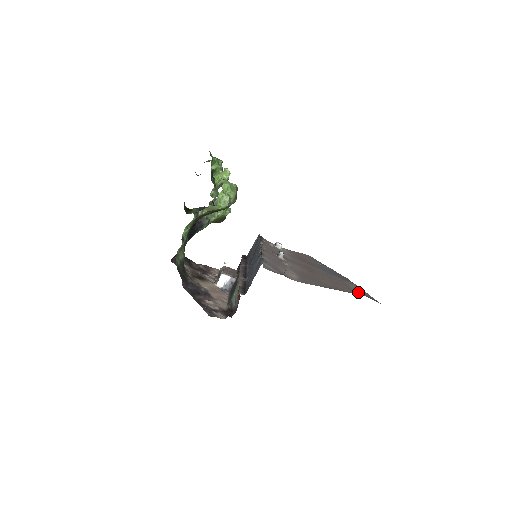
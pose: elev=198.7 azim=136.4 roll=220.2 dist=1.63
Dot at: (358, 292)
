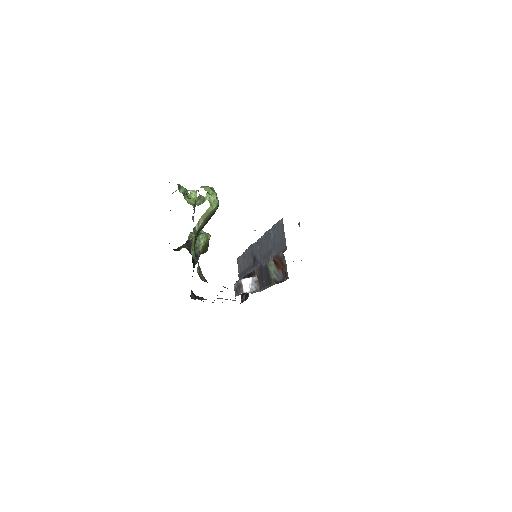
Dot at: occluded
